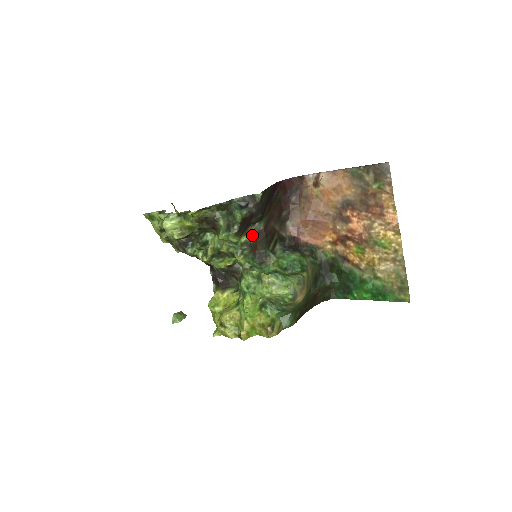
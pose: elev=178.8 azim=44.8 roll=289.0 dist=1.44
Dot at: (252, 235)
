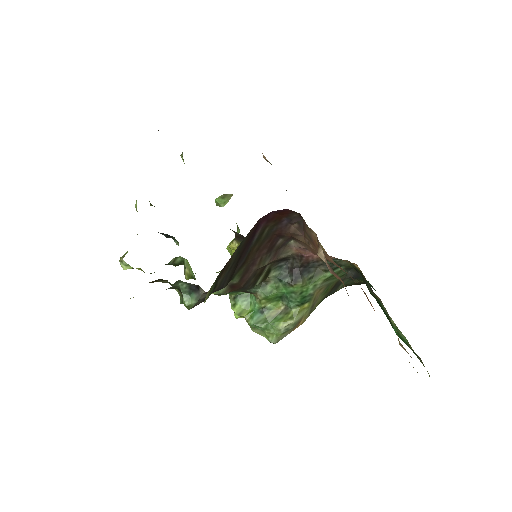
Dot at: (223, 289)
